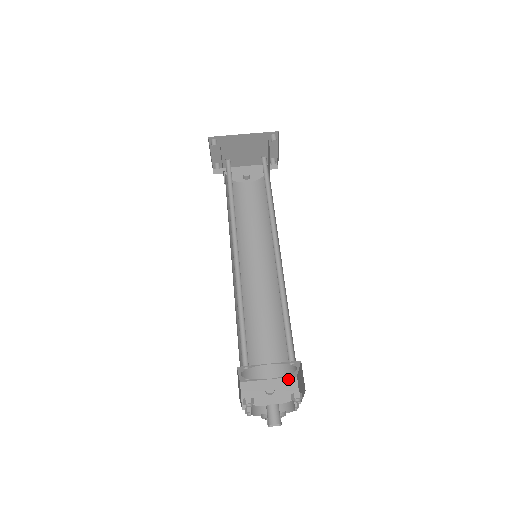
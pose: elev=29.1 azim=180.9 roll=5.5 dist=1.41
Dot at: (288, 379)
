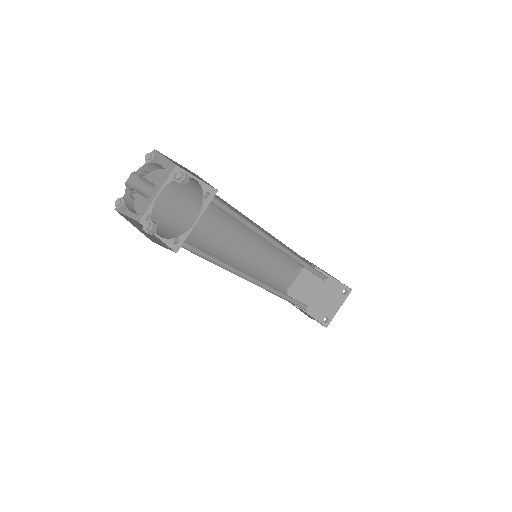
Dot at: (169, 247)
